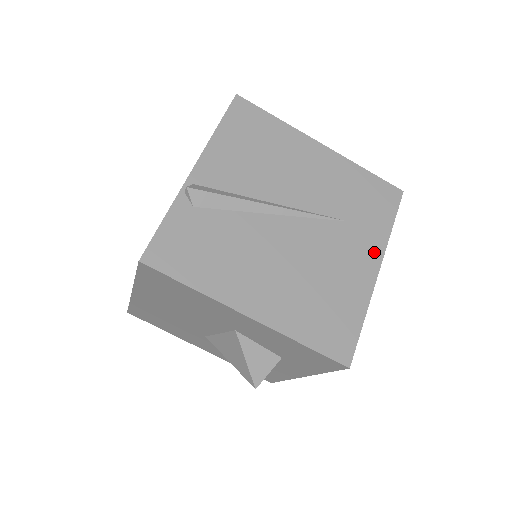
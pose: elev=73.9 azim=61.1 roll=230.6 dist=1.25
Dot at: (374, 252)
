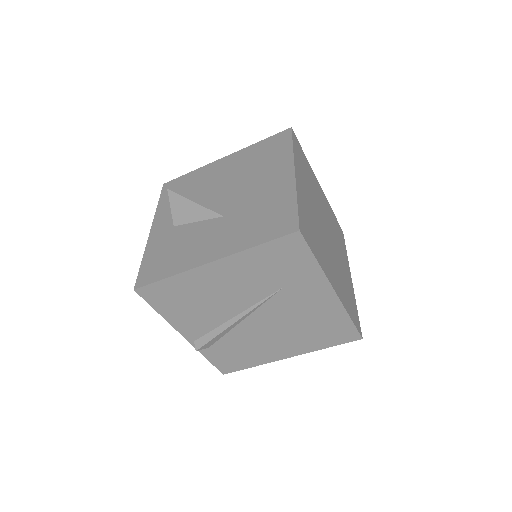
Dot at: (320, 286)
